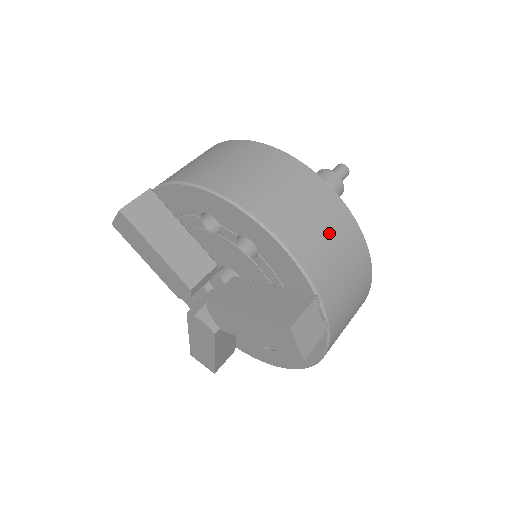
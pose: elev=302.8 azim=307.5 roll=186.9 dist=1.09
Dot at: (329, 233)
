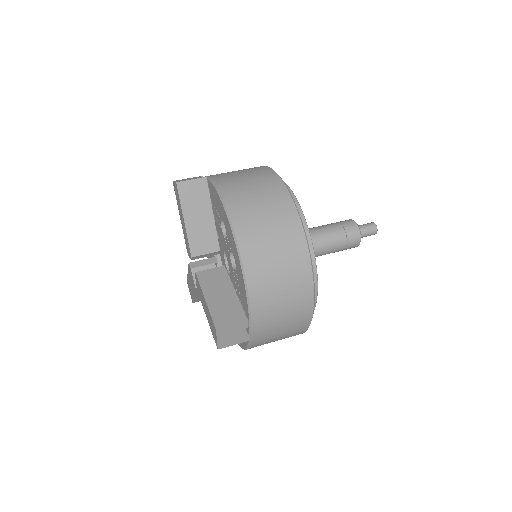
Dot at: (285, 289)
